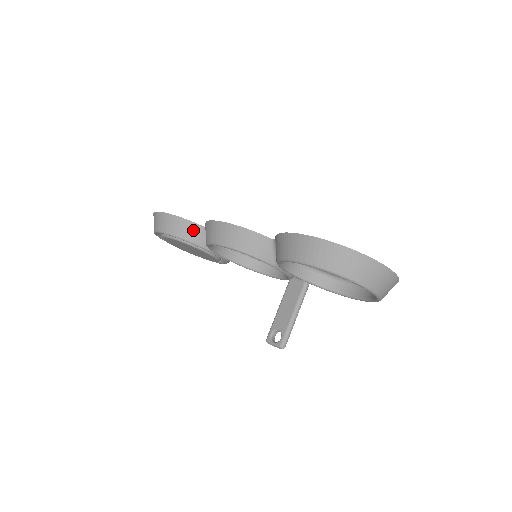
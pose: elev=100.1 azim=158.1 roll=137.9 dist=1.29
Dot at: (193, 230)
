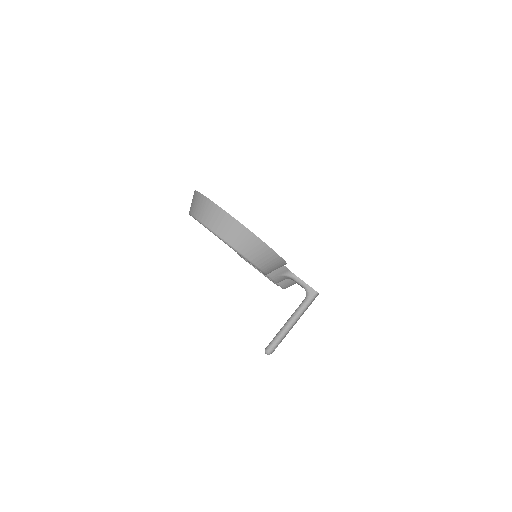
Dot at: occluded
